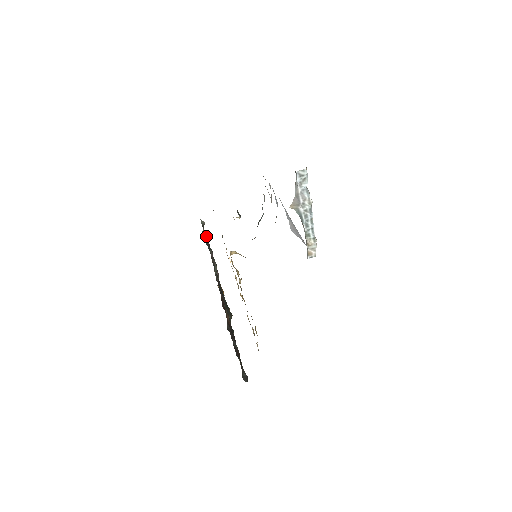
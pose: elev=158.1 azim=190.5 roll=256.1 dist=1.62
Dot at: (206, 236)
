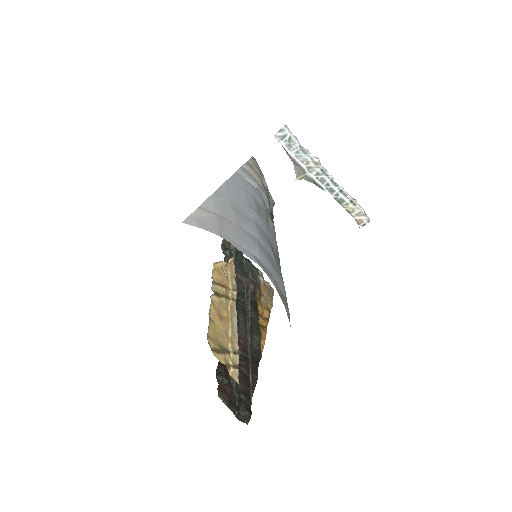
Dot at: (226, 251)
